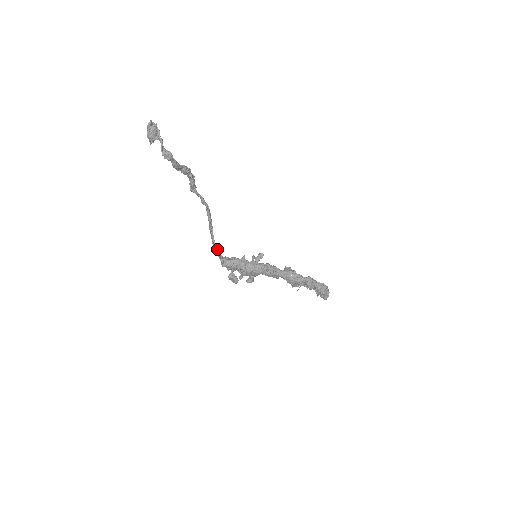
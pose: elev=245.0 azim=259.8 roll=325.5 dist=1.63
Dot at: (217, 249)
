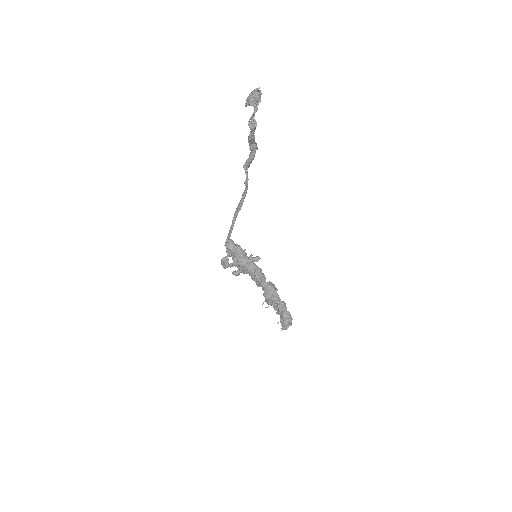
Dot at: (232, 228)
